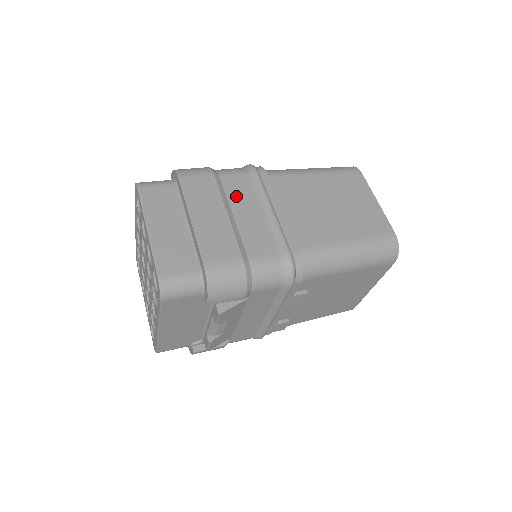
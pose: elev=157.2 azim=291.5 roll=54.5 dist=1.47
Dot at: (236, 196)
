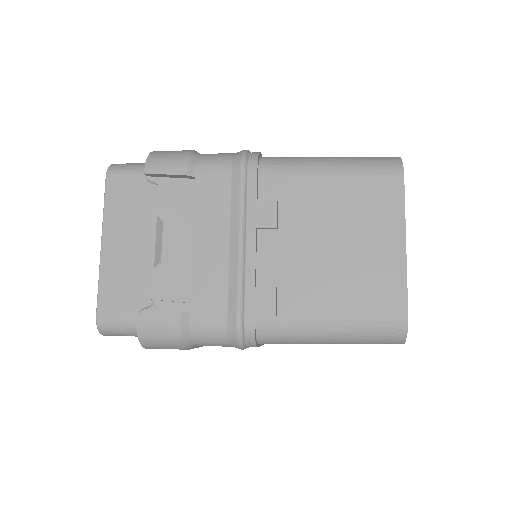
Dot at: occluded
